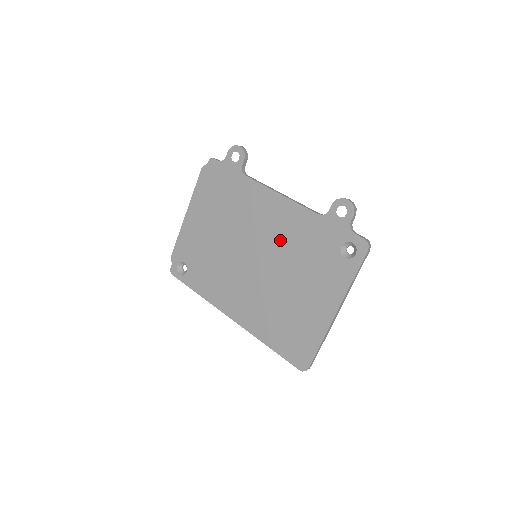
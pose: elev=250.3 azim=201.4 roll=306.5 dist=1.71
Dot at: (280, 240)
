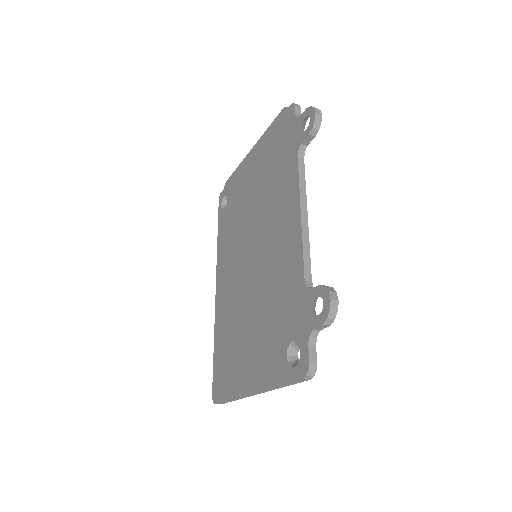
Dot at: (271, 265)
